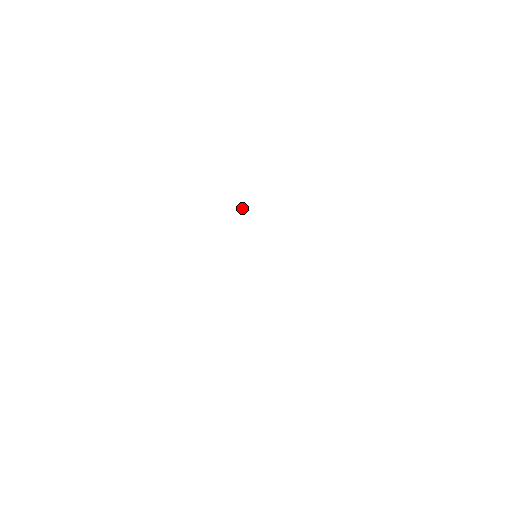
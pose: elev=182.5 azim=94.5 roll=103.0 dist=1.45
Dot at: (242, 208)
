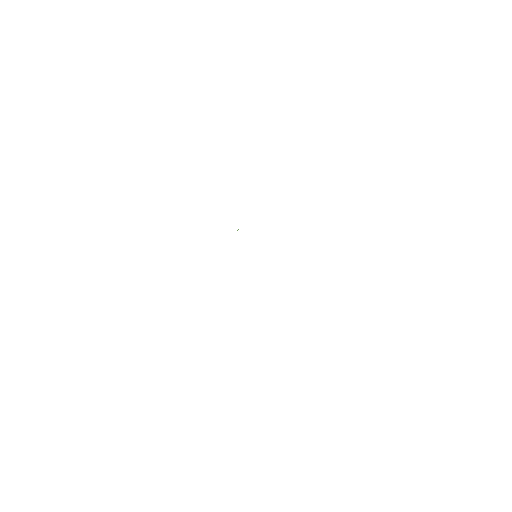
Dot at: occluded
